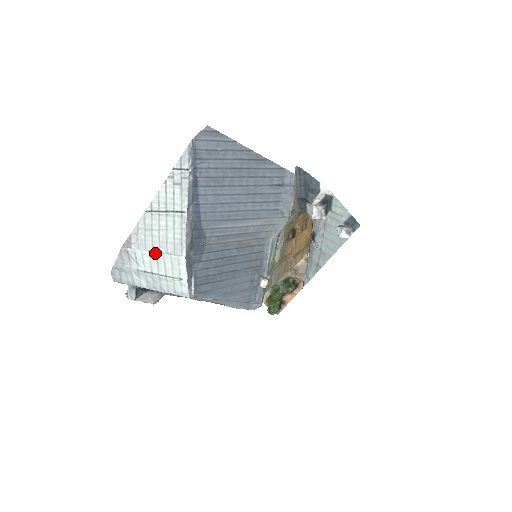
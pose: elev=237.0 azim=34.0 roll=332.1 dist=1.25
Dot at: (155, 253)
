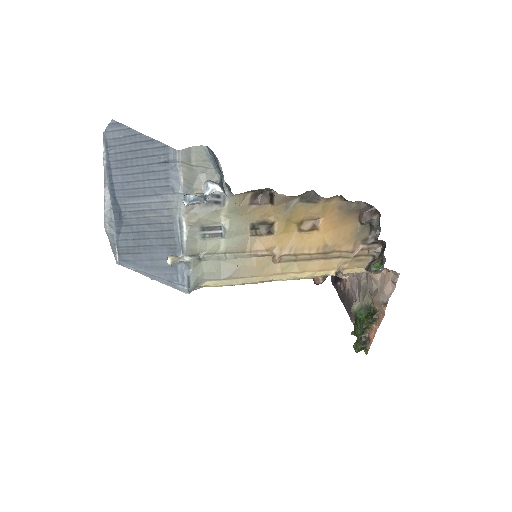
Dot at: occluded
